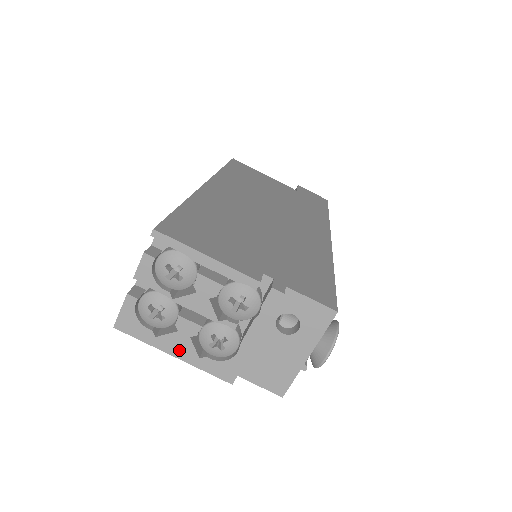
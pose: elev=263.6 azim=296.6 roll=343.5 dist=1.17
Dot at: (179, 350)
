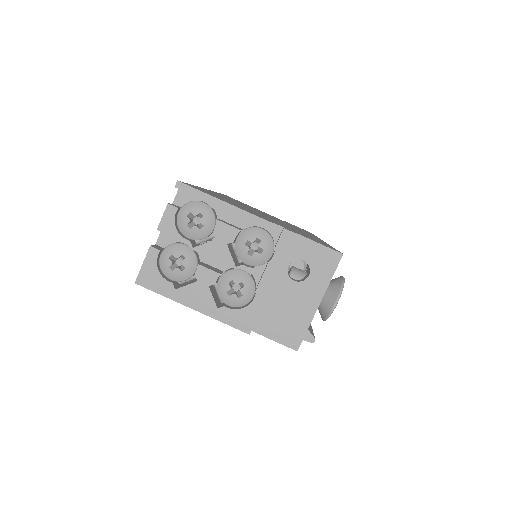
Dot at: (198, 301)
